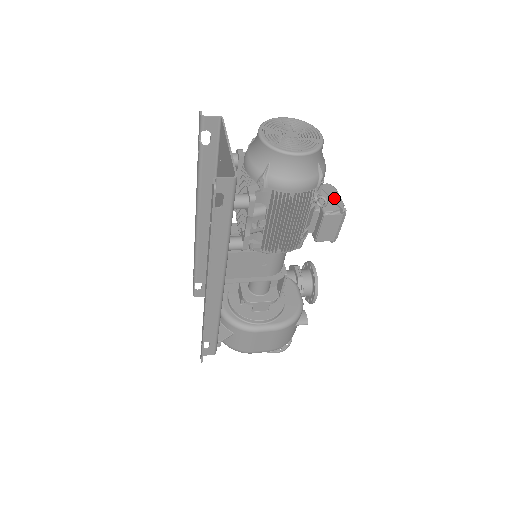
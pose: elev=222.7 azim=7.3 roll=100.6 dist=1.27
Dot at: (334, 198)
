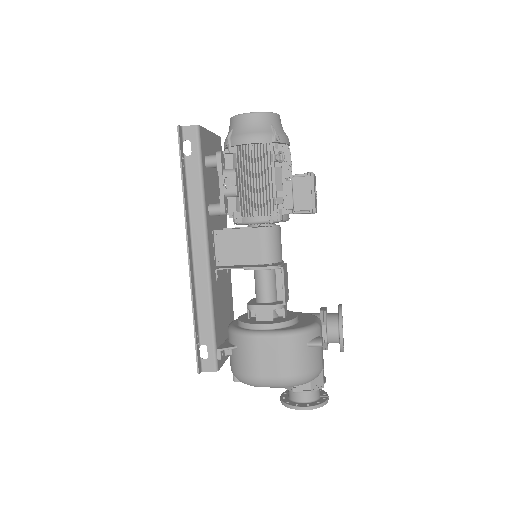
Dot at: occluded
